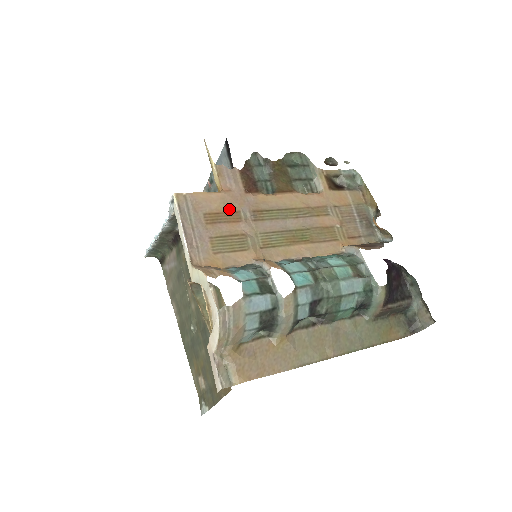
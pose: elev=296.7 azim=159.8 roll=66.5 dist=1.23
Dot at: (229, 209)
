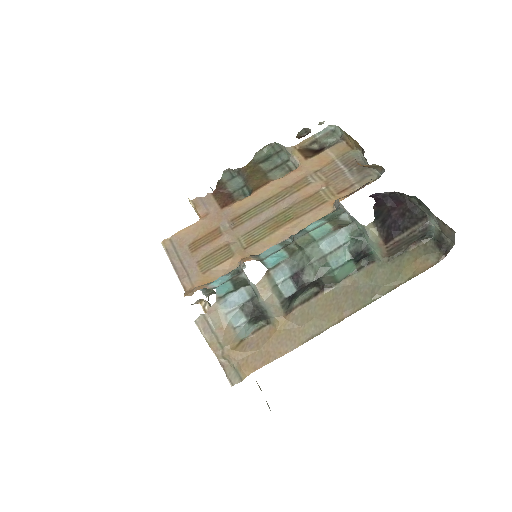
Dot at: (209, 230)
